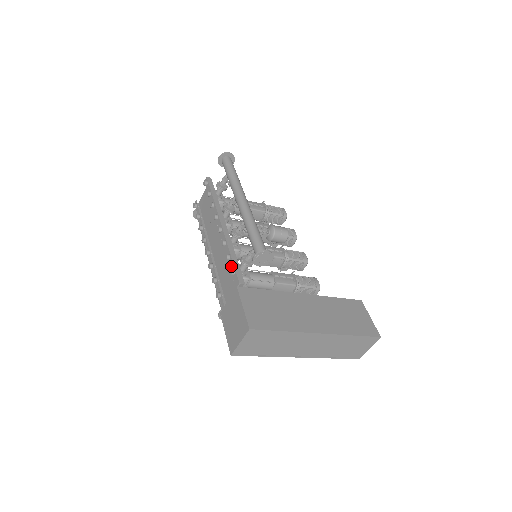
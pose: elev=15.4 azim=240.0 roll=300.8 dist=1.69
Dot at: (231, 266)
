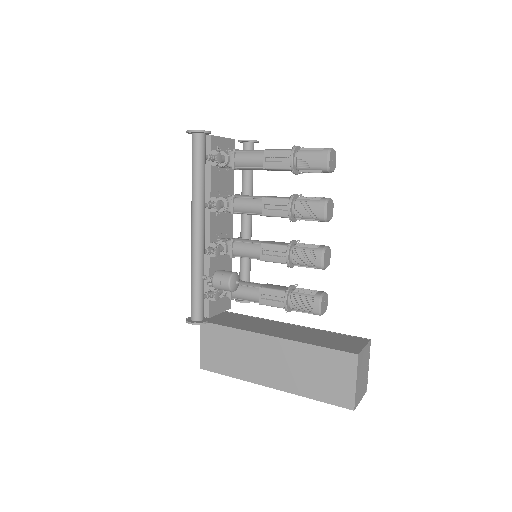
Dot at: occluded
